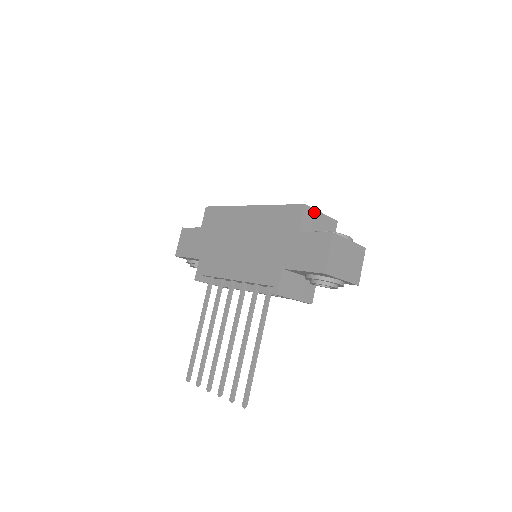
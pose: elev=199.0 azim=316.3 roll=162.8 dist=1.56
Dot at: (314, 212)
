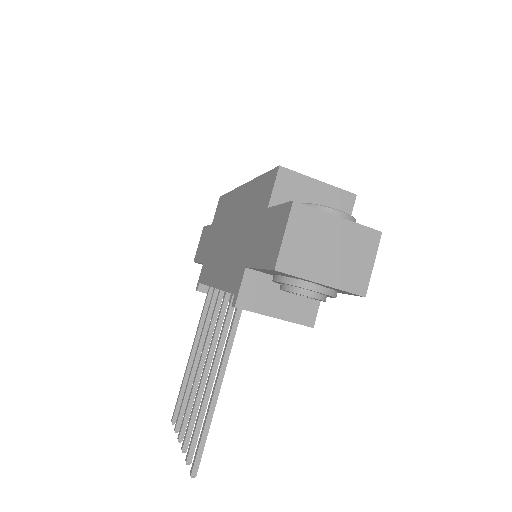
Dot at: (301, 179)
